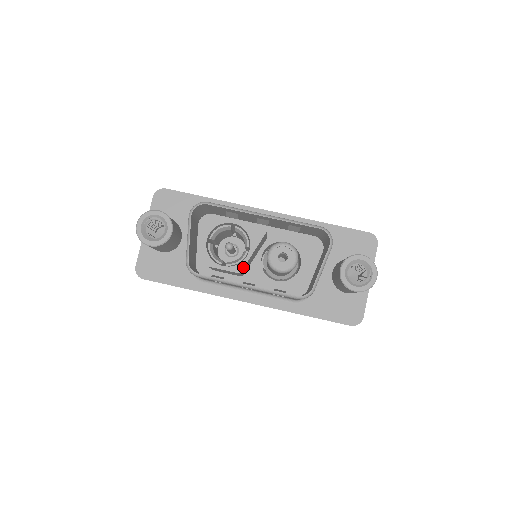
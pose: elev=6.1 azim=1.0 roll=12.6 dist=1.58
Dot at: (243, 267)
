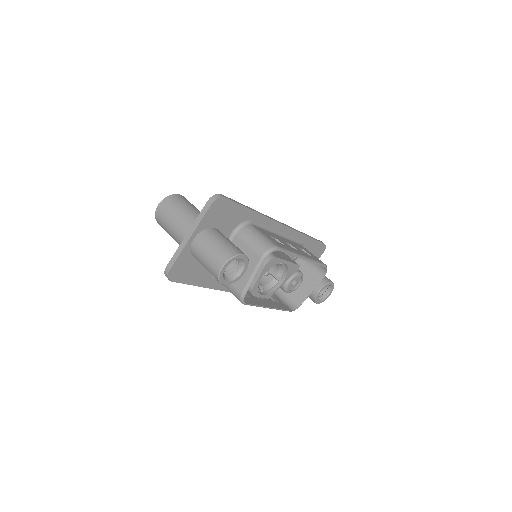
Dot at: occluded
